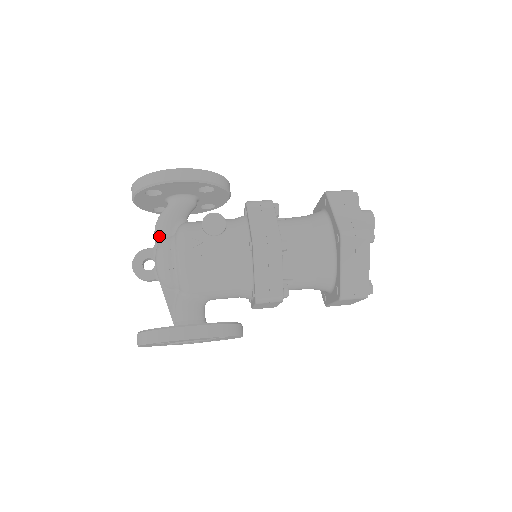
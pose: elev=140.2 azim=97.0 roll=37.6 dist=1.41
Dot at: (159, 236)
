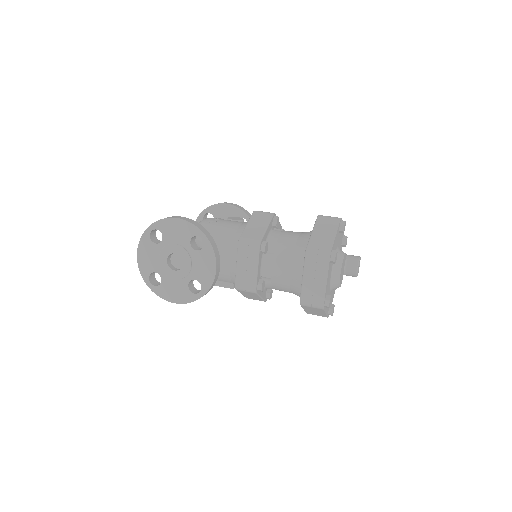
Dot at: occluded
